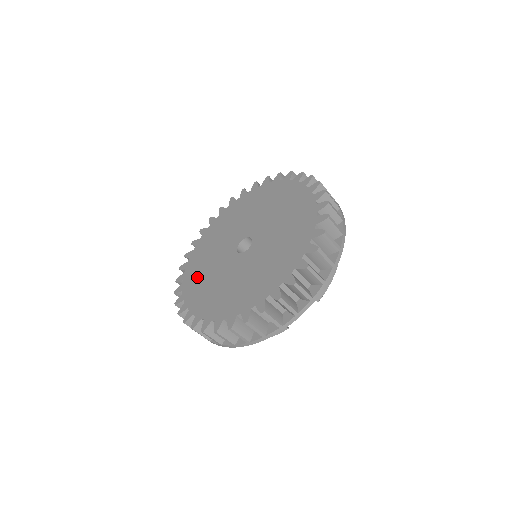
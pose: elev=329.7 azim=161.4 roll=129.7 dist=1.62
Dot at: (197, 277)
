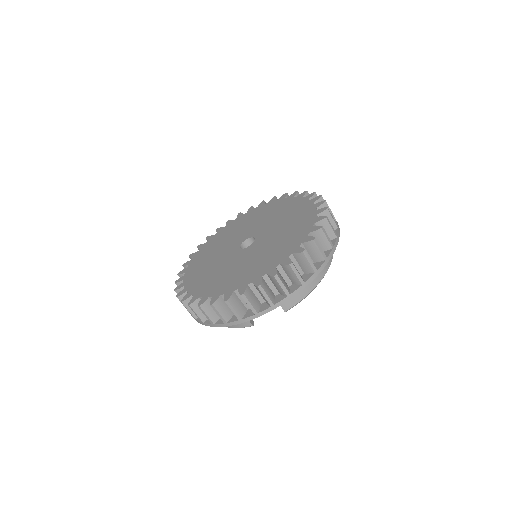
Dot at: (203, 258)
